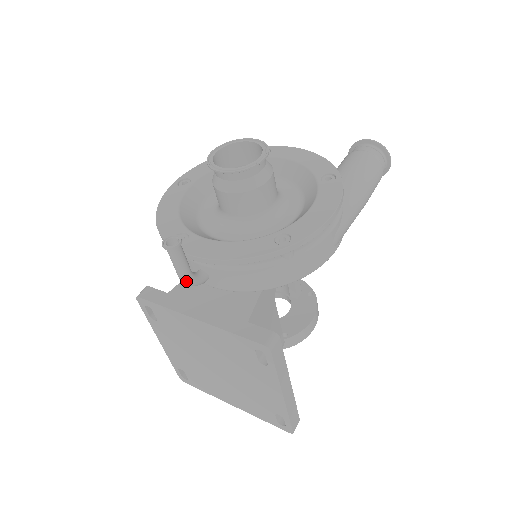
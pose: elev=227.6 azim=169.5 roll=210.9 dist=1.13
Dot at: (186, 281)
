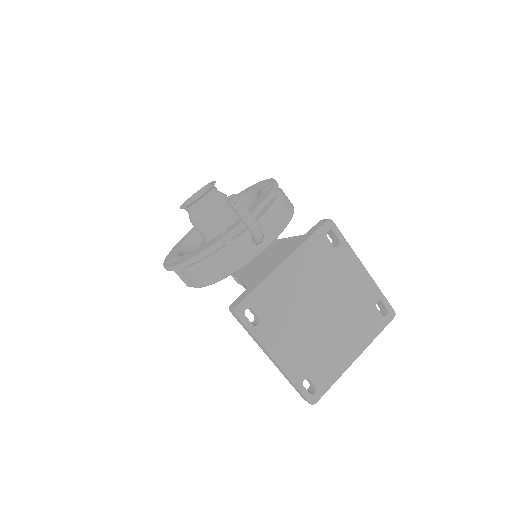
Dot at: (259, 227)
